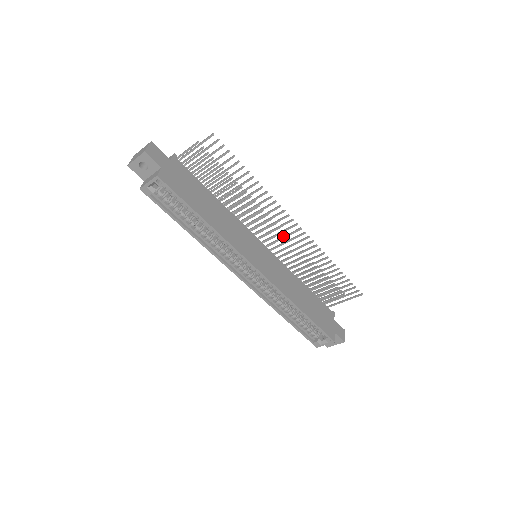
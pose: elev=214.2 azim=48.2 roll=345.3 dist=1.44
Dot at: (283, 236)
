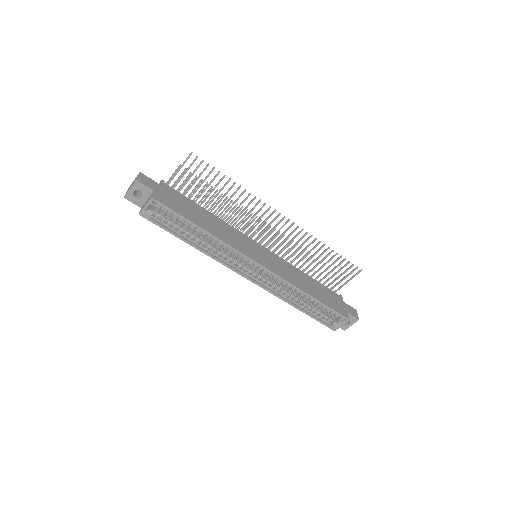
Dot at: occluded
